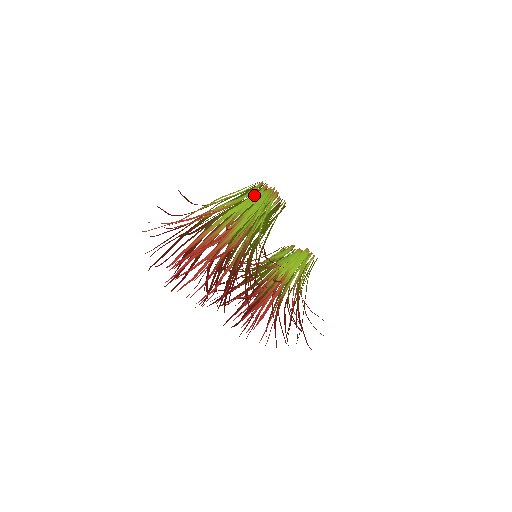
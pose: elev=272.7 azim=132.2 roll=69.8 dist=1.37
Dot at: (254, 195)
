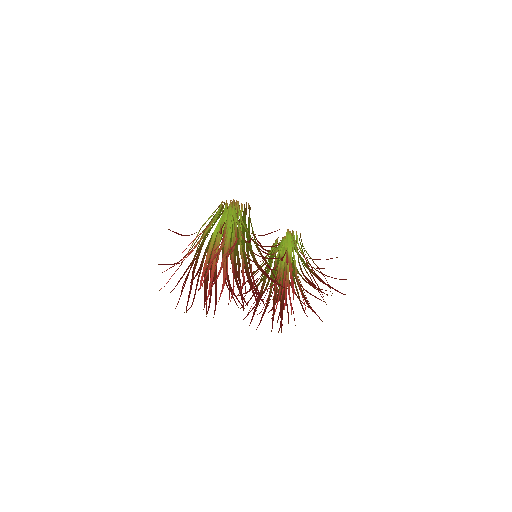
Dot at: occluded
